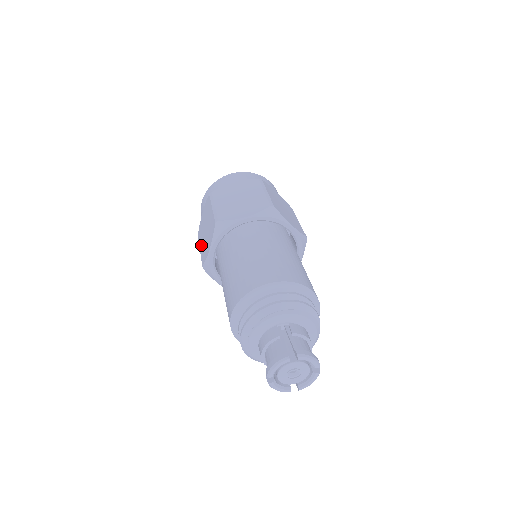
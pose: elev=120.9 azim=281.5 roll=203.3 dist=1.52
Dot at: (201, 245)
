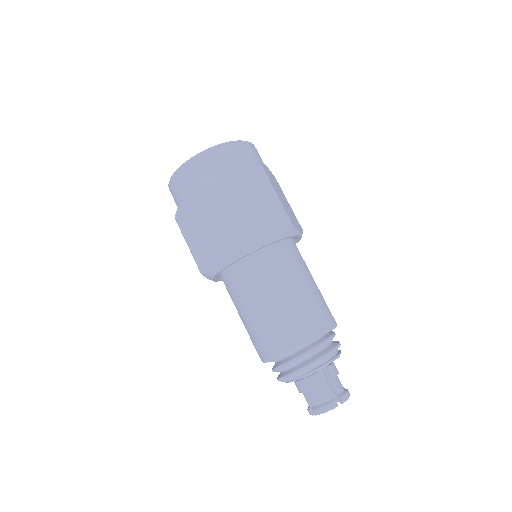
Dot at: (192, 242)
